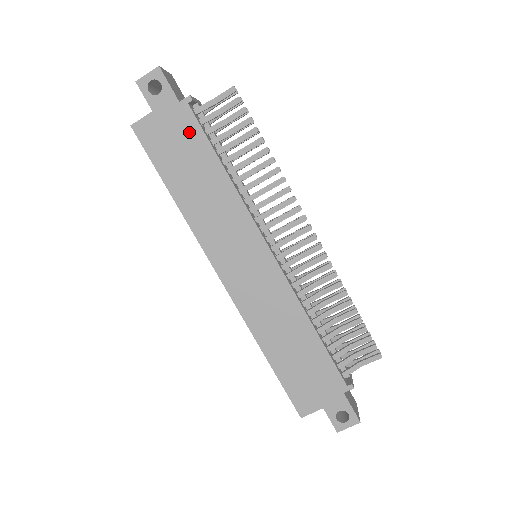
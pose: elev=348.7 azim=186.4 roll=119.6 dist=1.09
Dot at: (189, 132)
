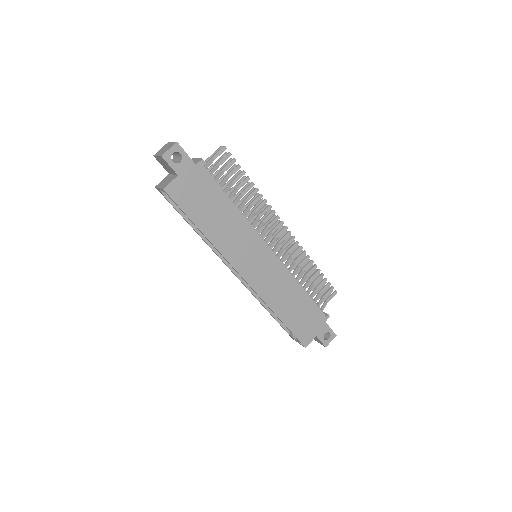
Dot at: (206, 184)
